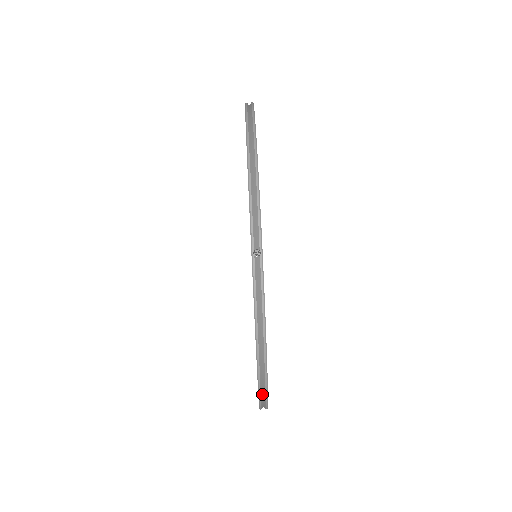
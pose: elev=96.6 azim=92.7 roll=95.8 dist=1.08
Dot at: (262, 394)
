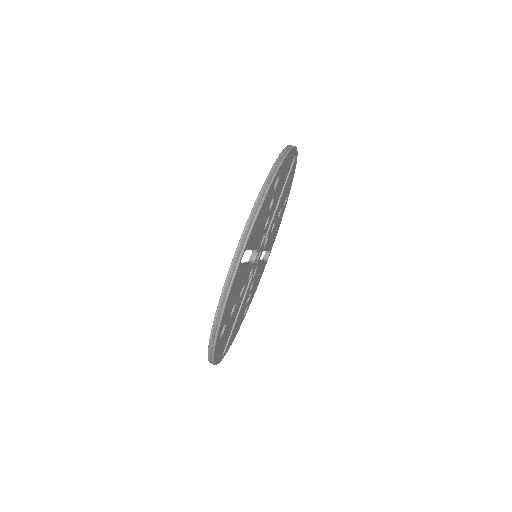
Dot at: occluded
